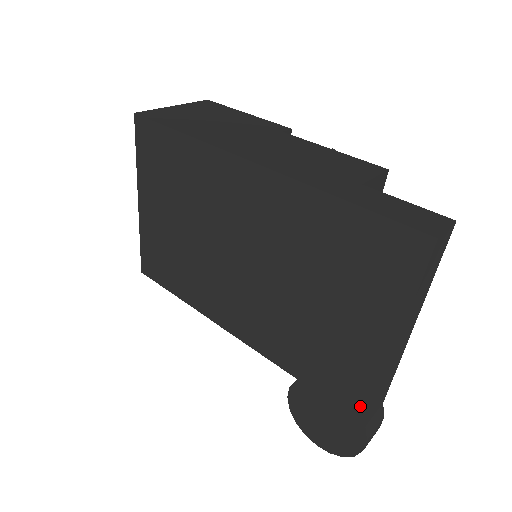
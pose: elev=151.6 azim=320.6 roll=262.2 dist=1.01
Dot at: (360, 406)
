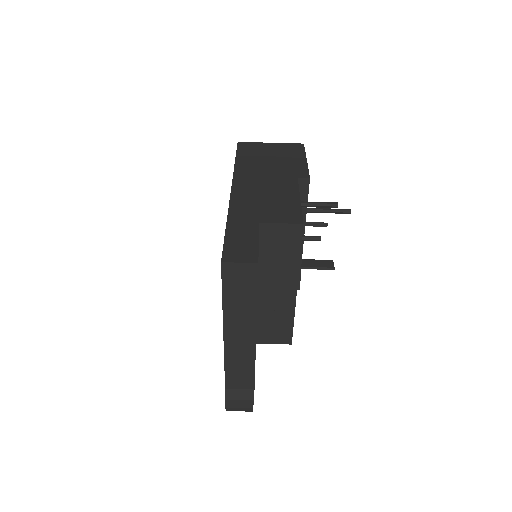
Dot at: occluded
